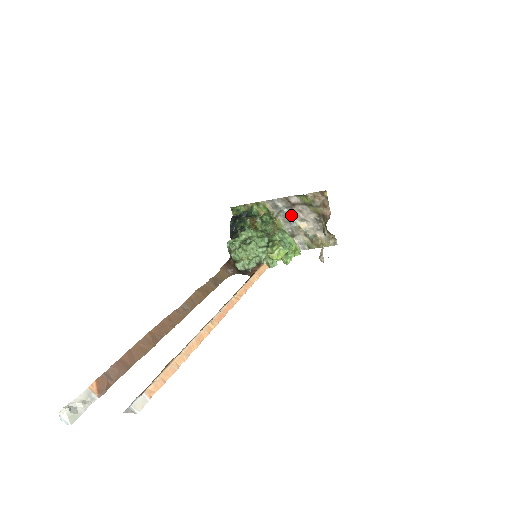
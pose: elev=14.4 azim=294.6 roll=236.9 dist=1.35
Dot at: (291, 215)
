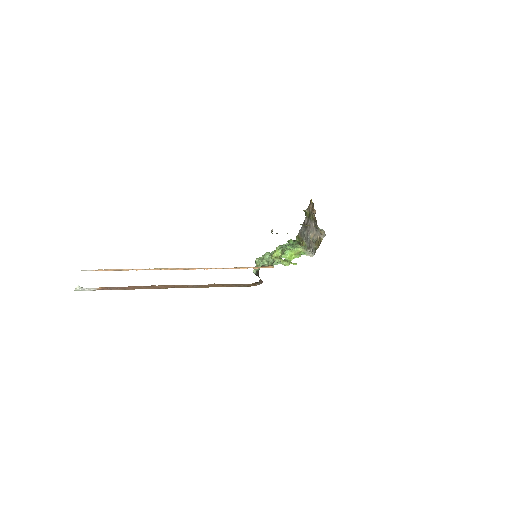
Dot at: (307, 233)
